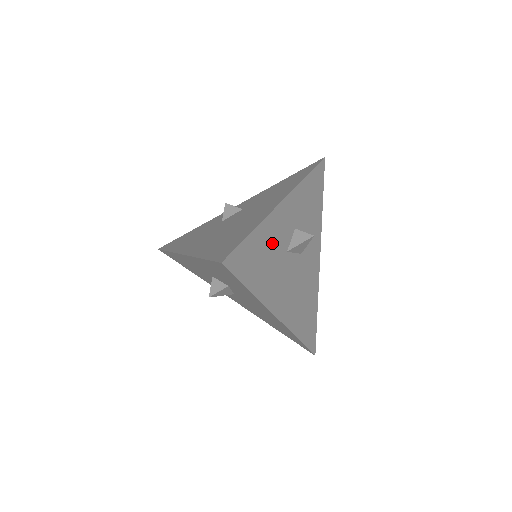
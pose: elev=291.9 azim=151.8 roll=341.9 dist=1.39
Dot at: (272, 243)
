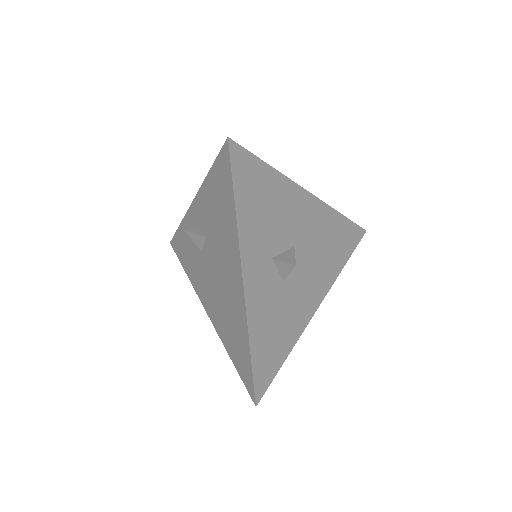
Dot at: (268, 314)
